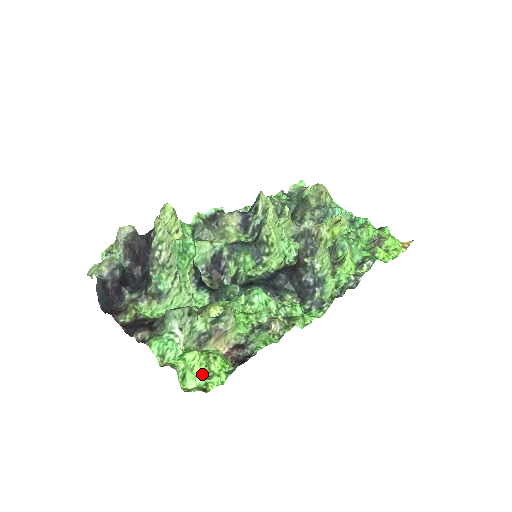
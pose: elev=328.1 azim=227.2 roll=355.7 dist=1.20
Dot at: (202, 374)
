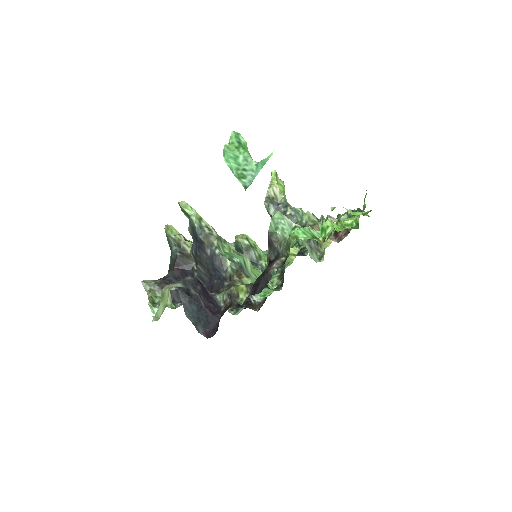
Dot at: (351, 228)
